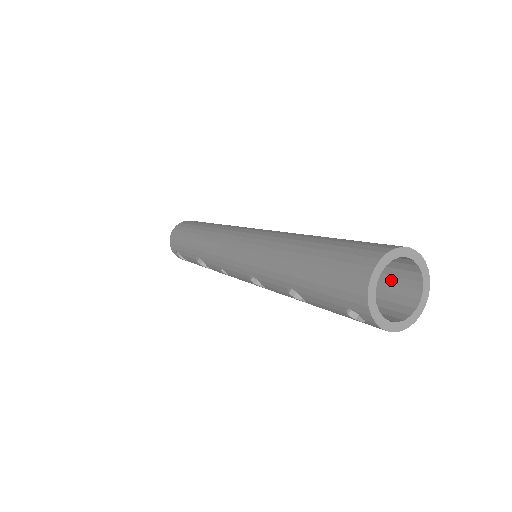
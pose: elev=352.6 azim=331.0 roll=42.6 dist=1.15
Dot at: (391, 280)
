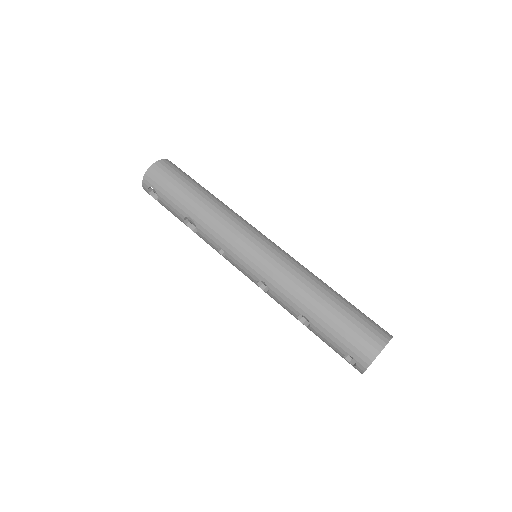
Dot at: occluded
